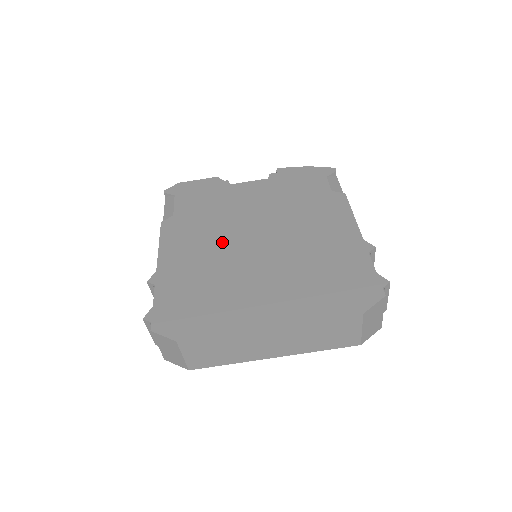
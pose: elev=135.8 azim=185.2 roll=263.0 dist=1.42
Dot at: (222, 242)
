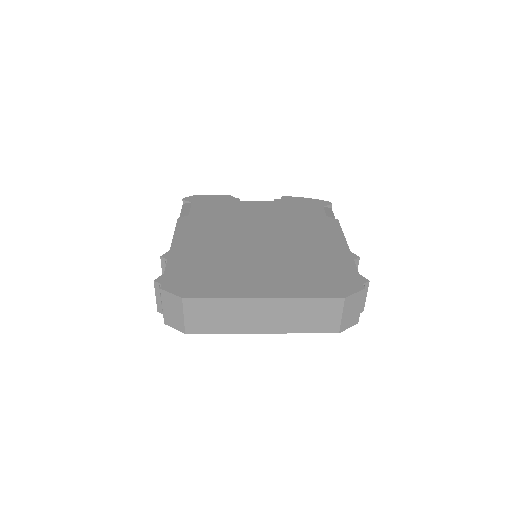
Dot at: (229, 238)
